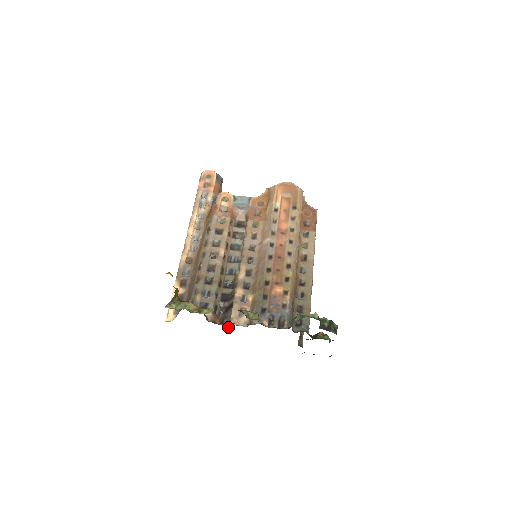
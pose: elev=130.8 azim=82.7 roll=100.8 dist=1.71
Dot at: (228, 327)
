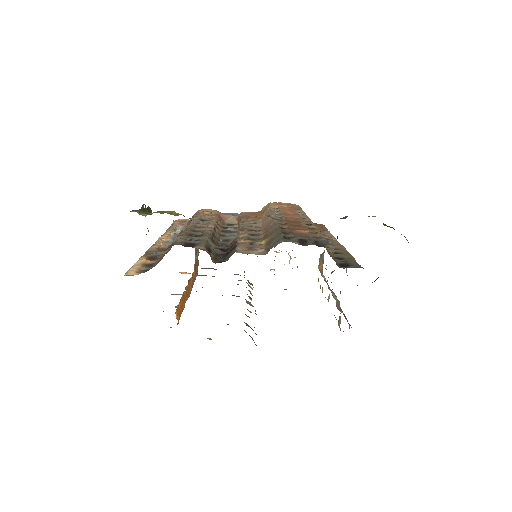
Dot at: occluded
